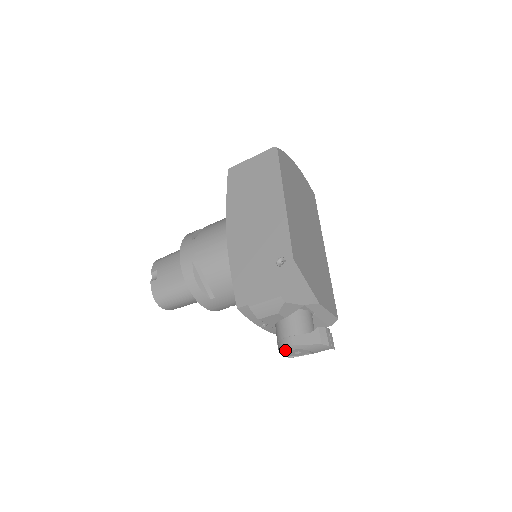
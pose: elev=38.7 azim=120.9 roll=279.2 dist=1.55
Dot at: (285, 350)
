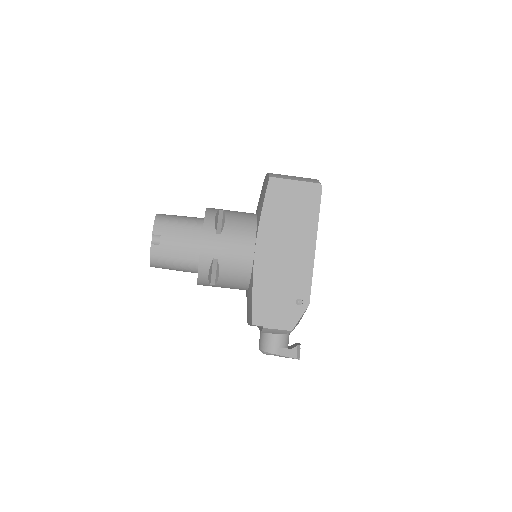
Dot at: (268, 354)
